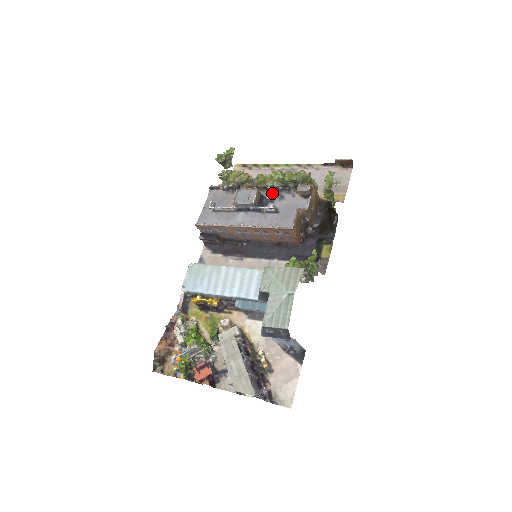
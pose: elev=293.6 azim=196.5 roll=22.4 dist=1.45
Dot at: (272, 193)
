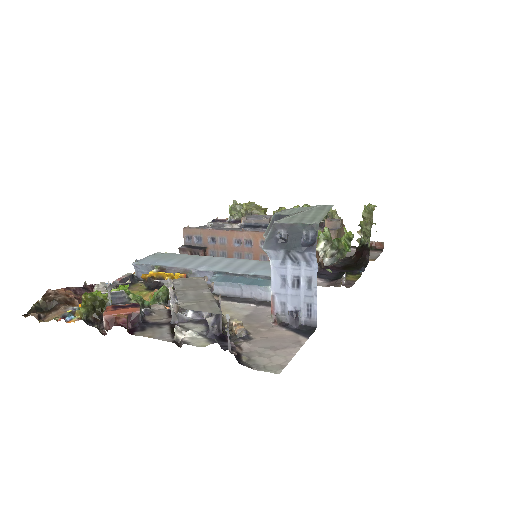
Dot at: occluded
